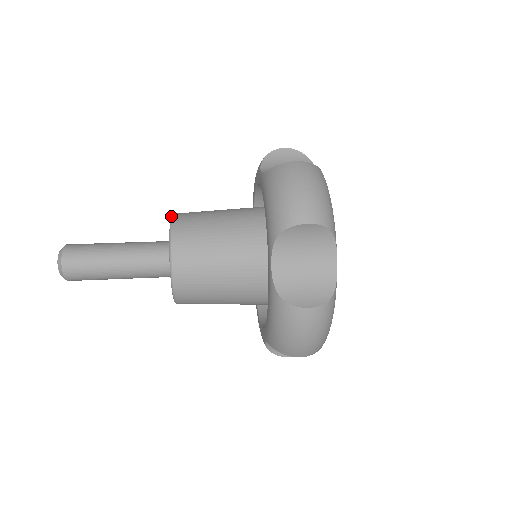
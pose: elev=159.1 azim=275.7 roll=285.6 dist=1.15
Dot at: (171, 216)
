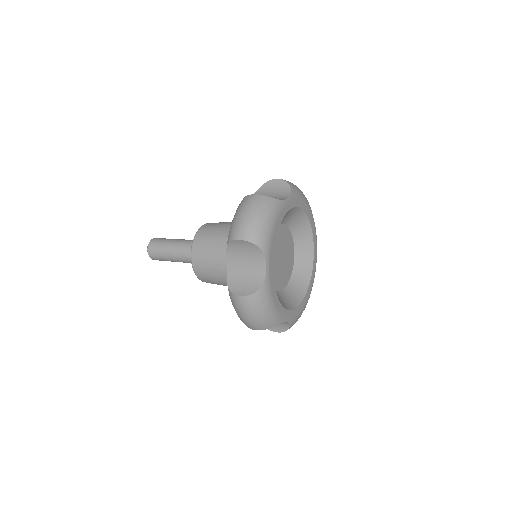
Dot at: occluded
